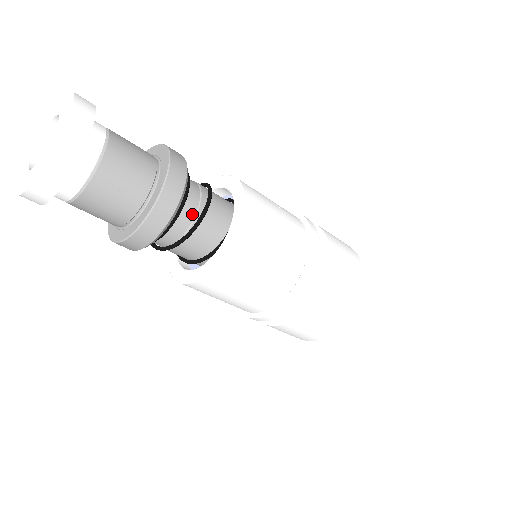
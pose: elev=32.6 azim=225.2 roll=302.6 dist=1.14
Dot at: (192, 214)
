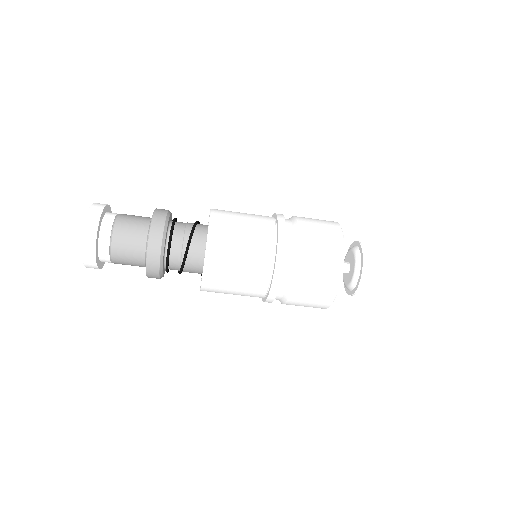
Dot at: (178, 259)
